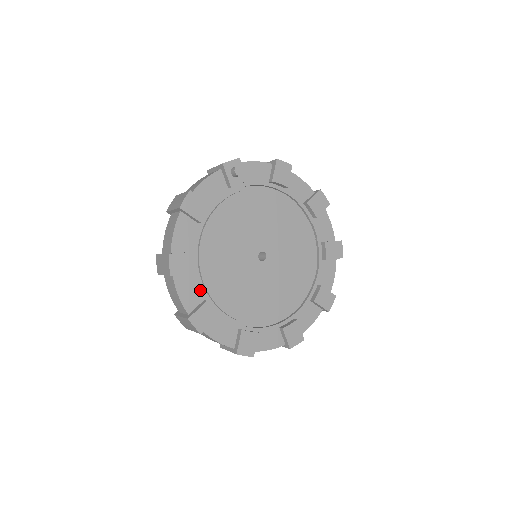
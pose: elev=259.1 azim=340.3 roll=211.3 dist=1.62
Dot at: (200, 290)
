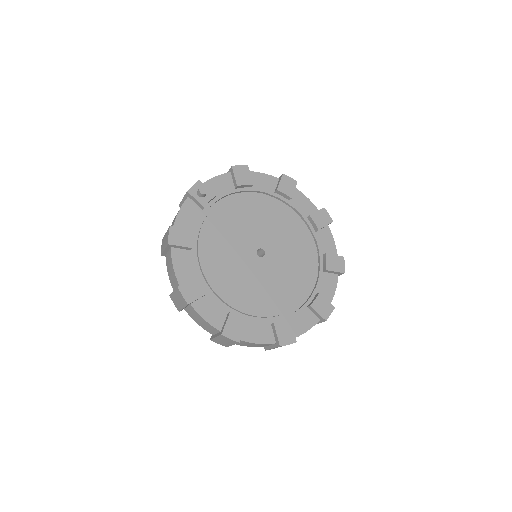
Dot at: (220, 306)
